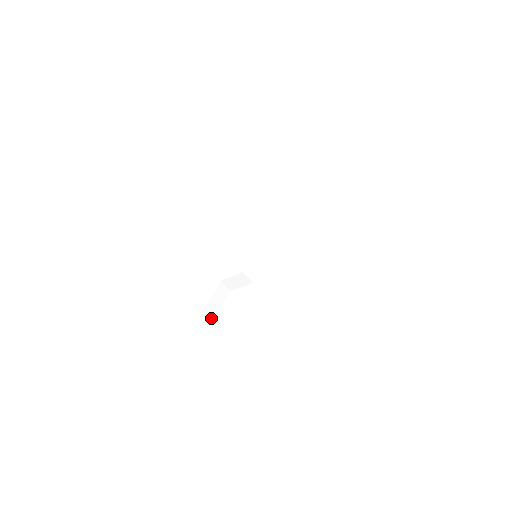
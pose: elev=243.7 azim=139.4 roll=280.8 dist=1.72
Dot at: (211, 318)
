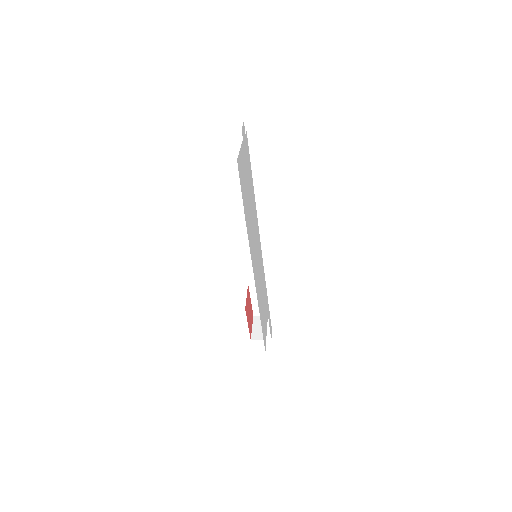
Dot at: occluded
